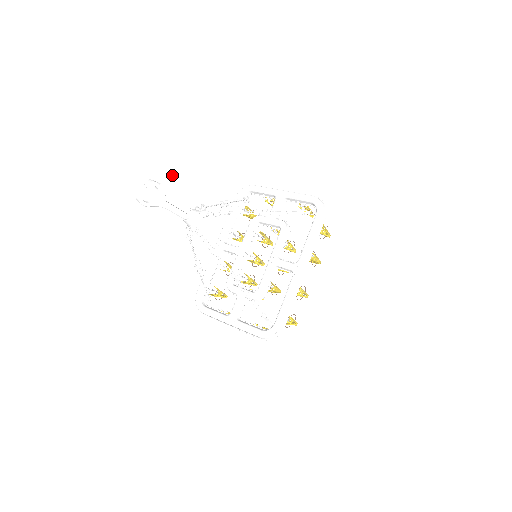
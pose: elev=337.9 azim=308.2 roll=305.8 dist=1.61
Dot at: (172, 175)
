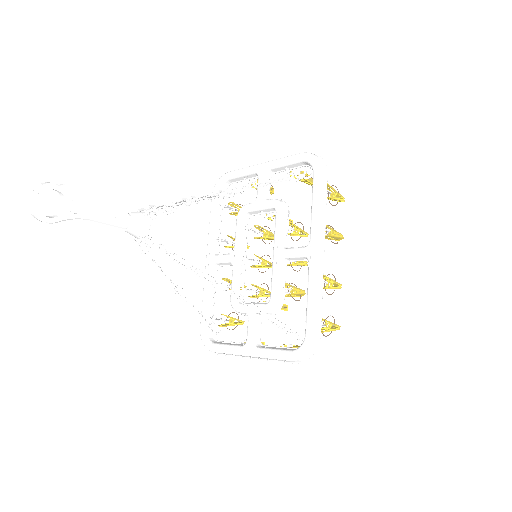
Dot at: (77, 168)
